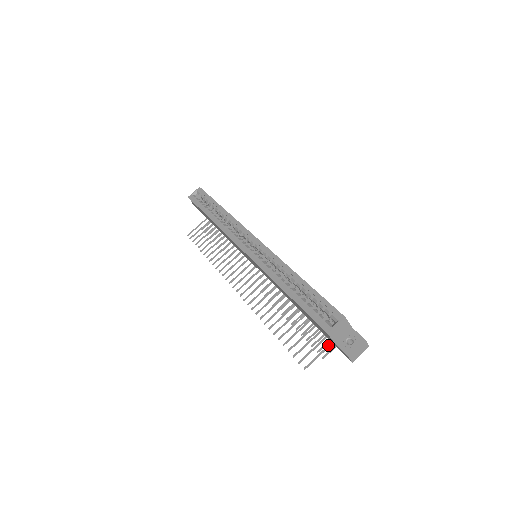
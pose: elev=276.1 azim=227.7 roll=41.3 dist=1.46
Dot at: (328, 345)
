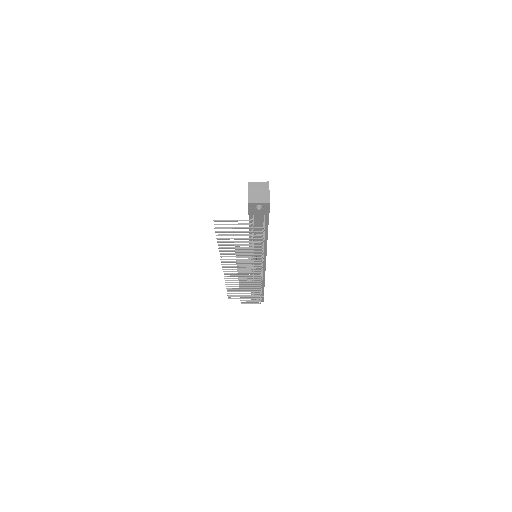
Dot at: (245, 220)
